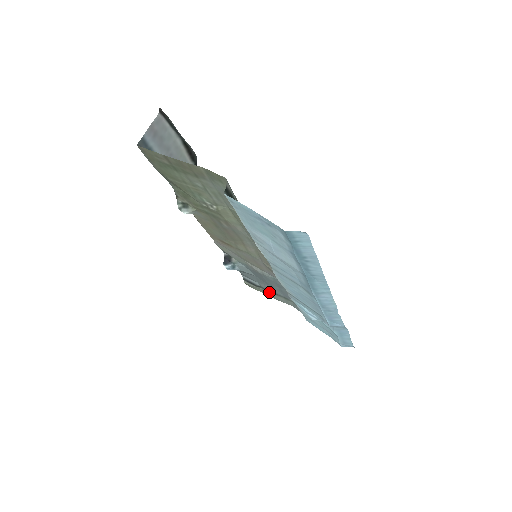
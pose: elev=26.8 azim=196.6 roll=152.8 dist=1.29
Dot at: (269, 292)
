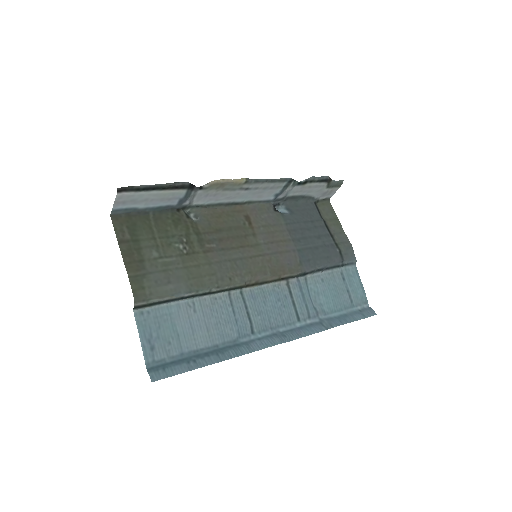
Dot at: (330, 228)
